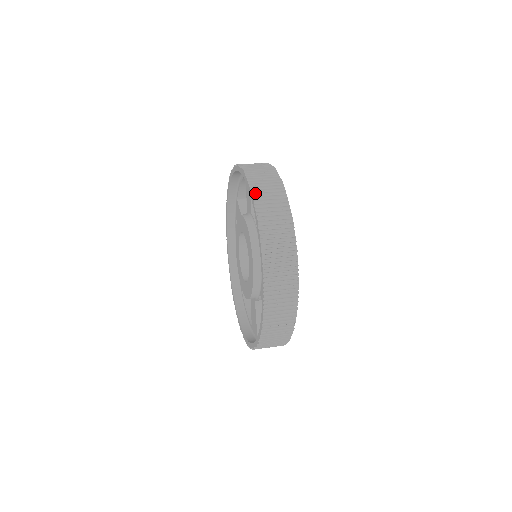
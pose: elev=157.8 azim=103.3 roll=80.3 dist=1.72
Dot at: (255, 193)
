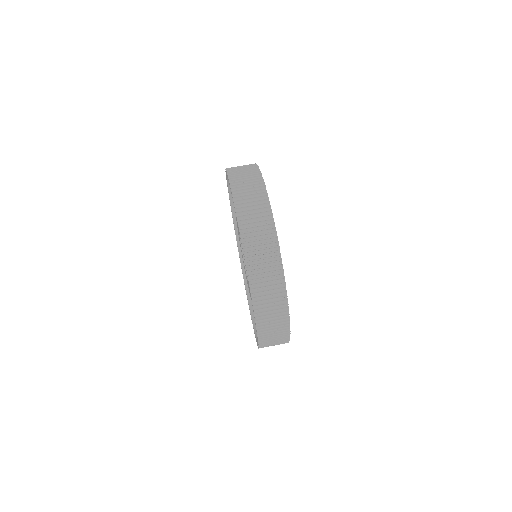
Dot at: (256, 306)
